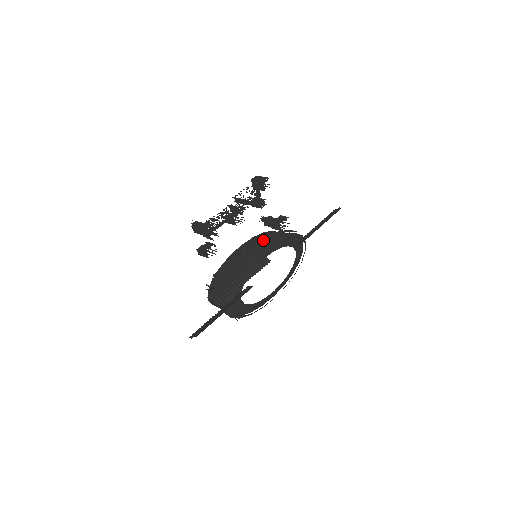
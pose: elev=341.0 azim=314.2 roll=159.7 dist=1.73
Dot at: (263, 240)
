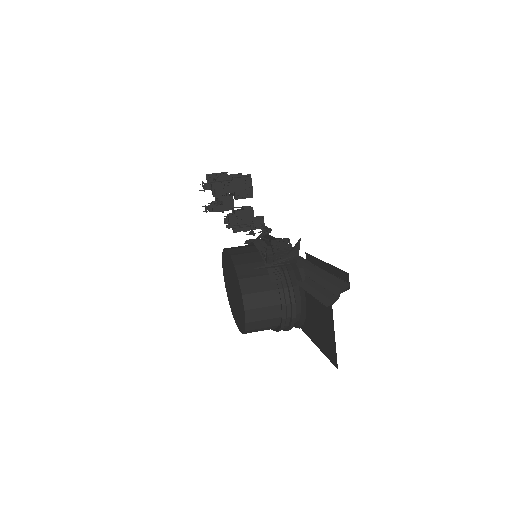
Dot at: occluded
